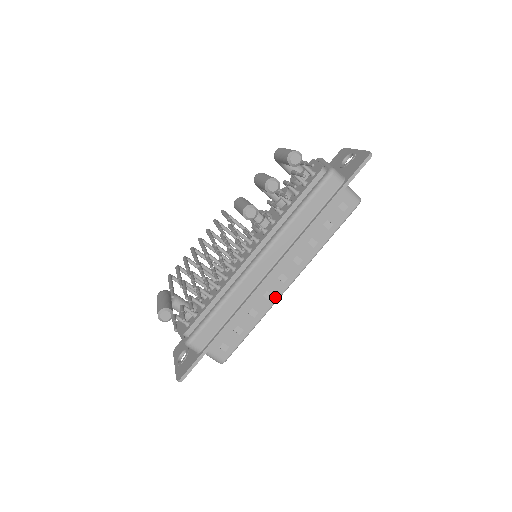
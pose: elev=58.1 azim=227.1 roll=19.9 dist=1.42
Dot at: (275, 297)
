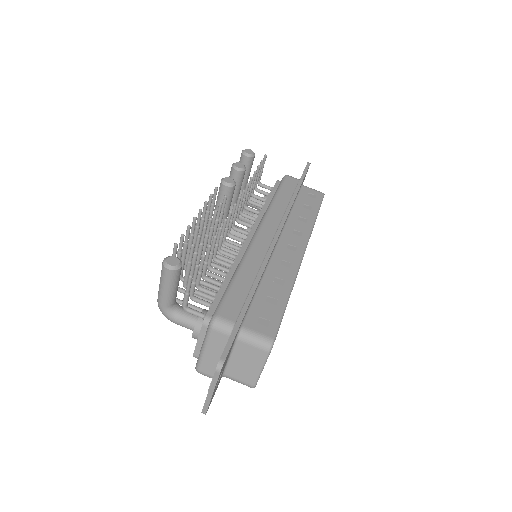
Dot at: (294, 265)
